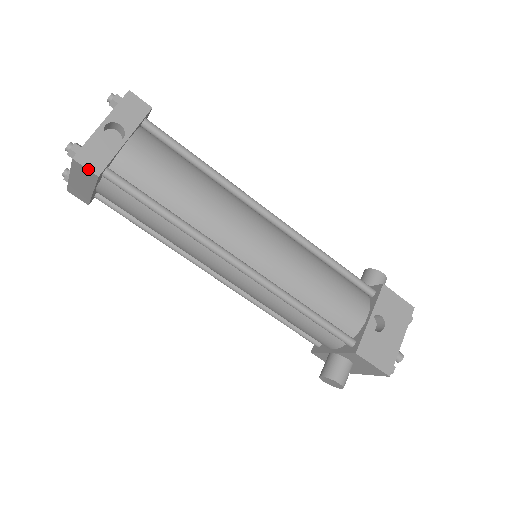
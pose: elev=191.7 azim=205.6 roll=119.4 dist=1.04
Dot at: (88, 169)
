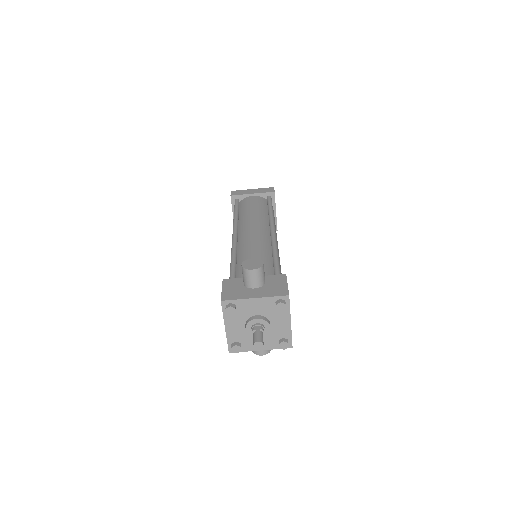
Dot at: (274, 190)
